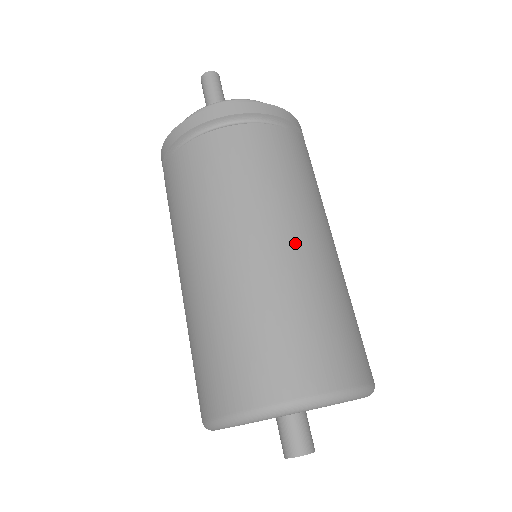
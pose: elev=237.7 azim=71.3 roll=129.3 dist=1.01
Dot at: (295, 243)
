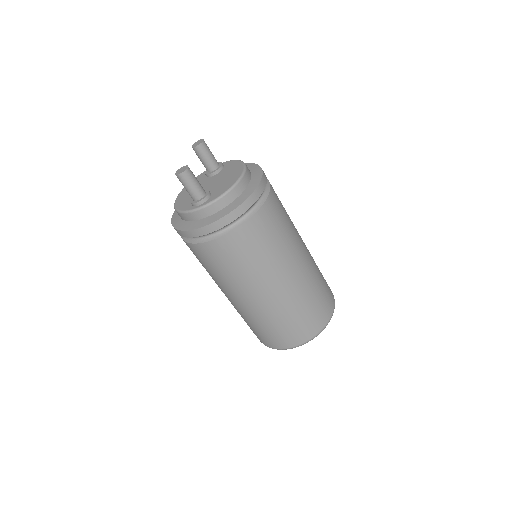
Dot at: (282, 286)
